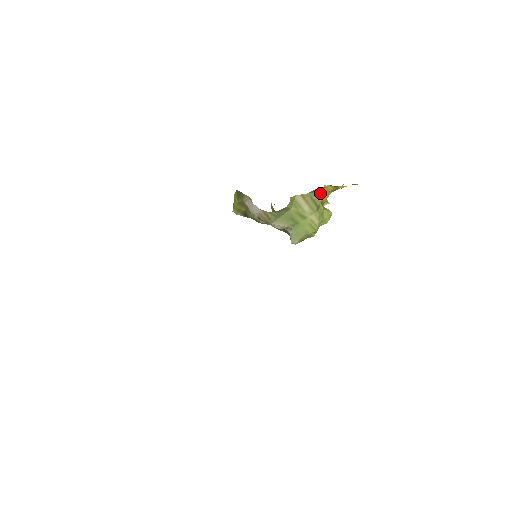
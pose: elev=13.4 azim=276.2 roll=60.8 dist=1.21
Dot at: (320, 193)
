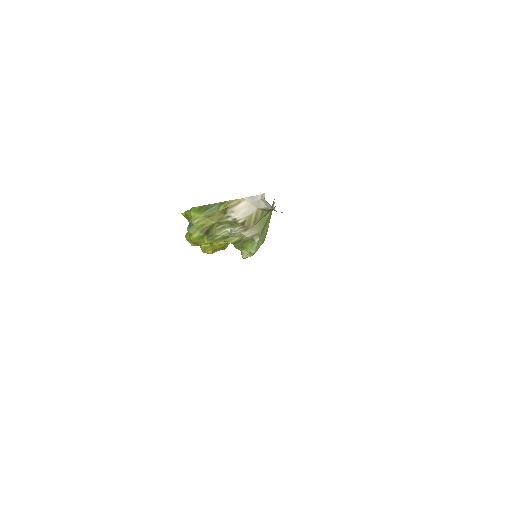
Dot at: occluded
